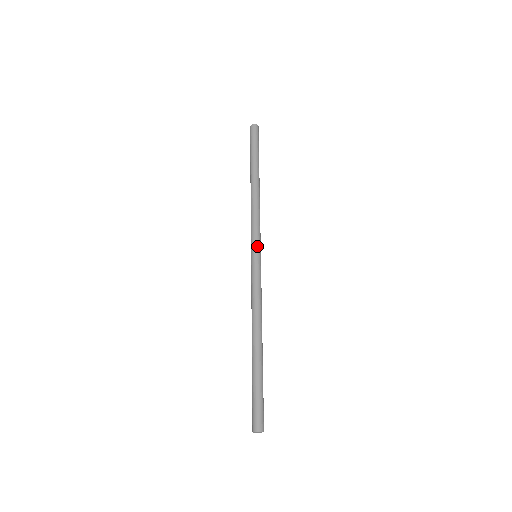
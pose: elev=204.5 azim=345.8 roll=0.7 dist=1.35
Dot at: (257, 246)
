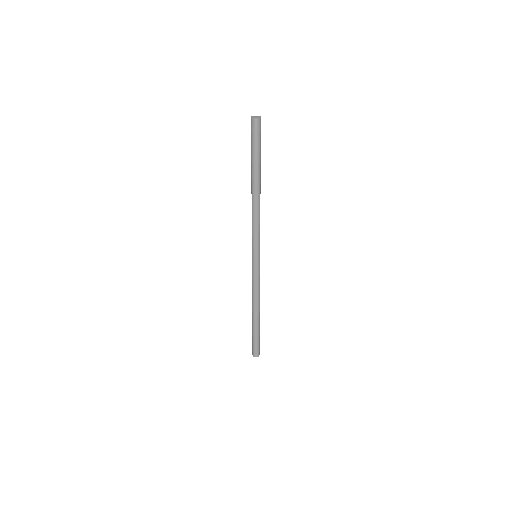
Dot at: (258, 252)
